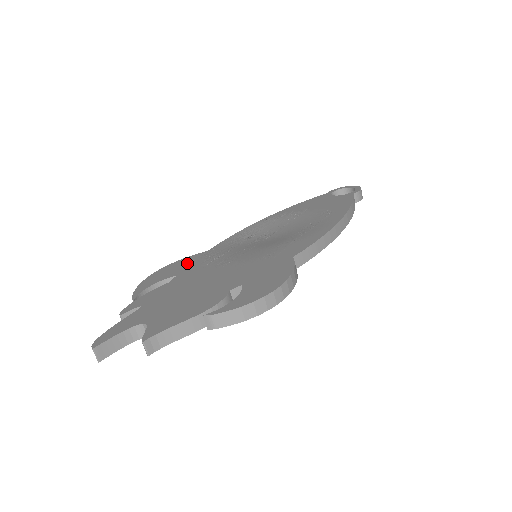
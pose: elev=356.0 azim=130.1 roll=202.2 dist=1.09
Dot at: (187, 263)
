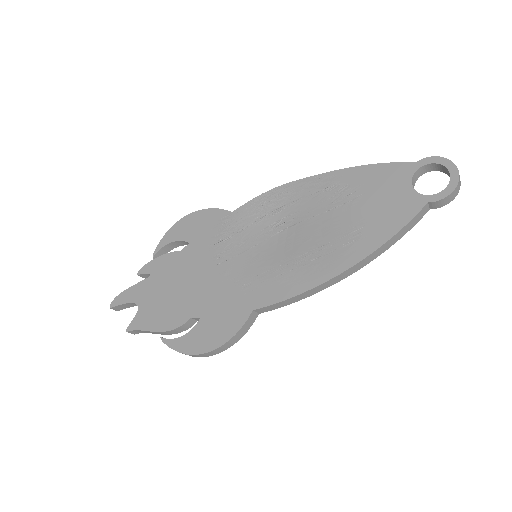
Dot at: (207, 224)
